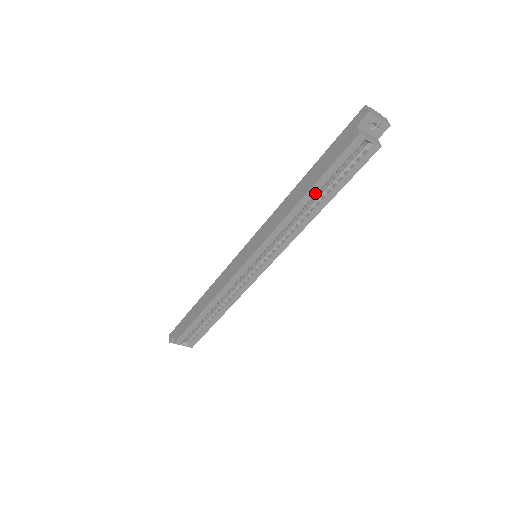
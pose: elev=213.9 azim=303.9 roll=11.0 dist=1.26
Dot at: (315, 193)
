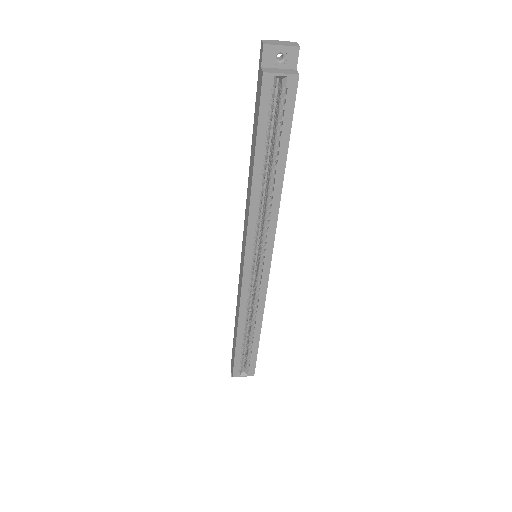
Dot at: (264, 162)
